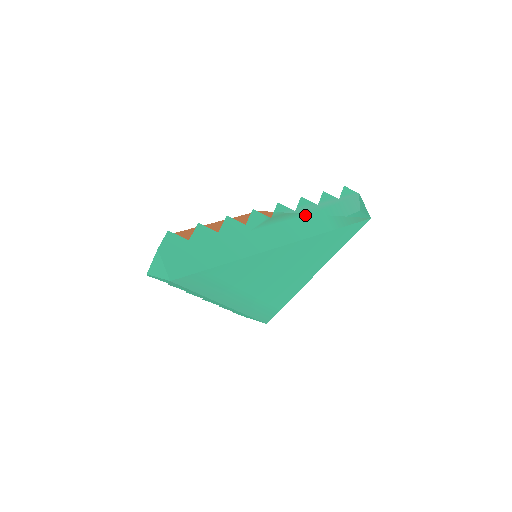
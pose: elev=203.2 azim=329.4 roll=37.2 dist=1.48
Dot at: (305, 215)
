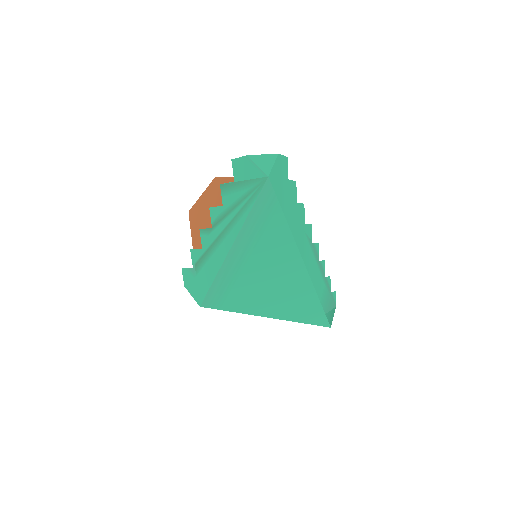
Dot at: (320, 271)
